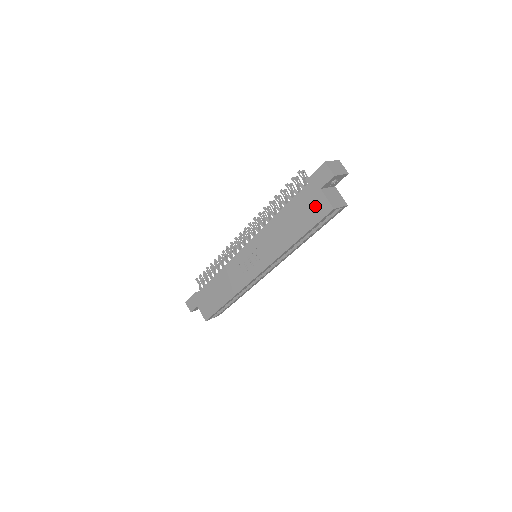
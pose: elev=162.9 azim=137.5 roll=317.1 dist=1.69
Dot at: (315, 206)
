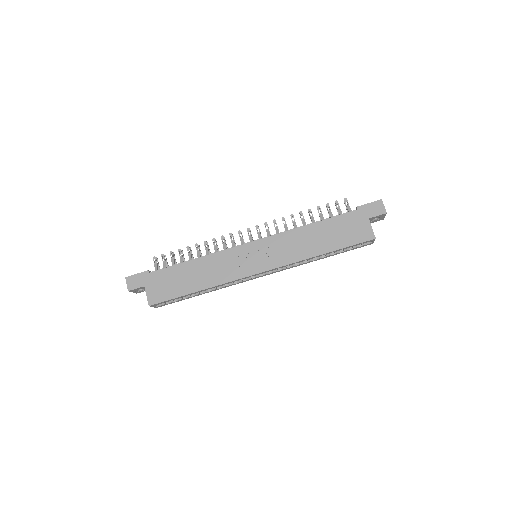
Dot at: (357, 230)
